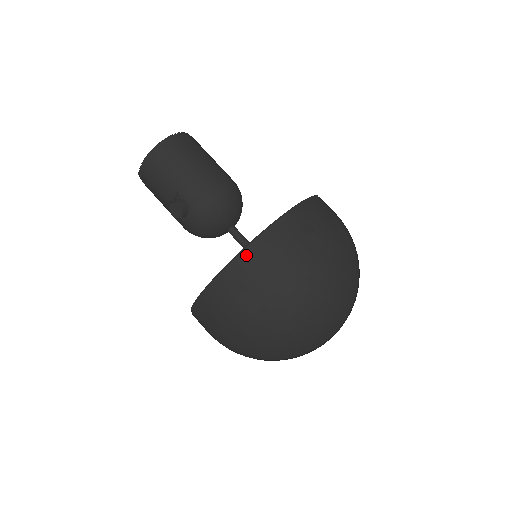
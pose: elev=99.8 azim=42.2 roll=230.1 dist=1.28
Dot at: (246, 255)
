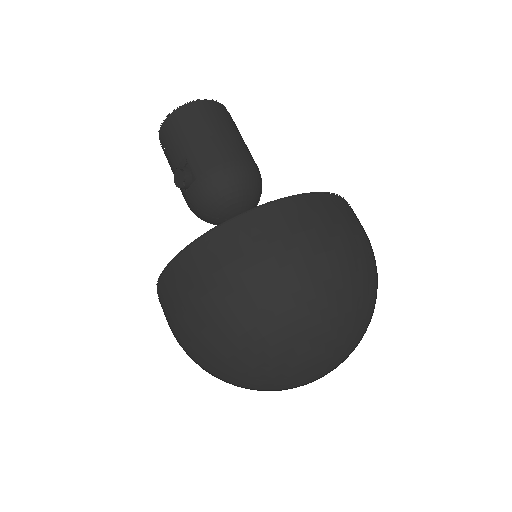
Dot at: (222, 231)
